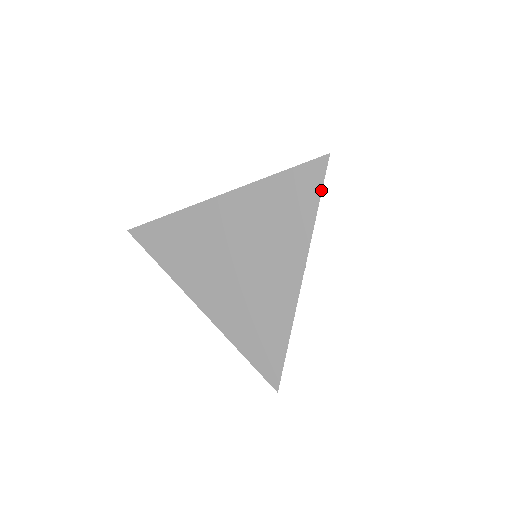
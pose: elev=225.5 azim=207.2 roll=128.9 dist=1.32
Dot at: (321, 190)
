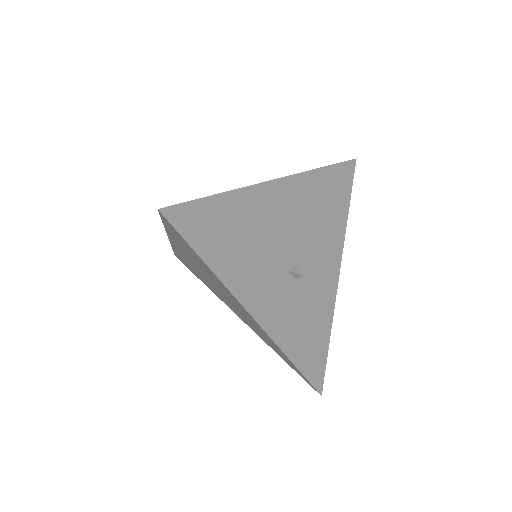
Dot at: (336, 164)
